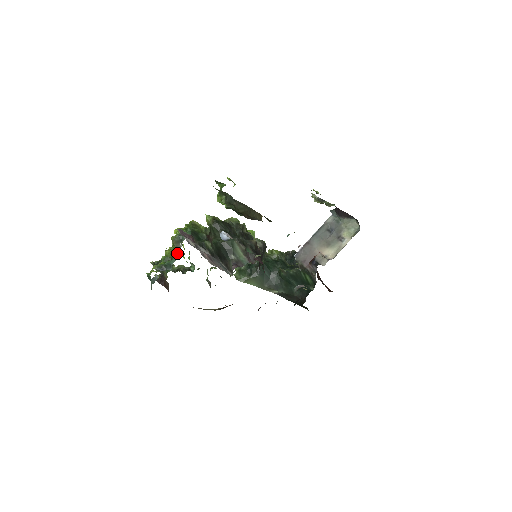
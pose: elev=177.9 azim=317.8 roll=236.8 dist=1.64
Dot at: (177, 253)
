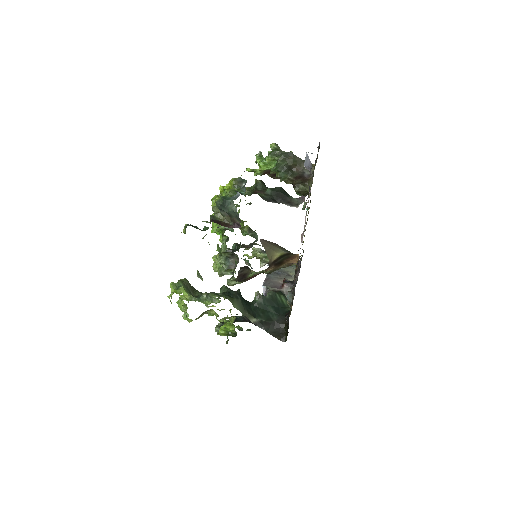
Dot at: (244, 188)
